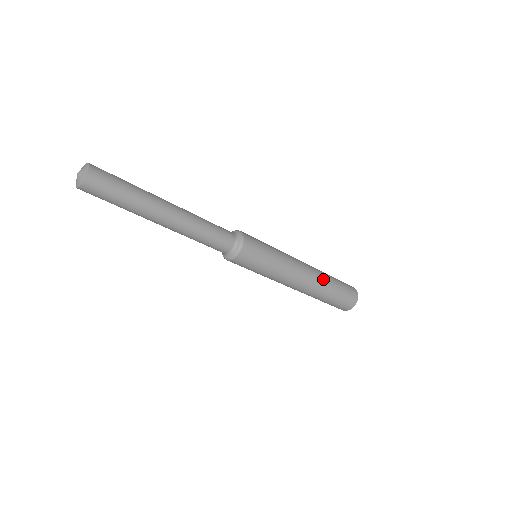
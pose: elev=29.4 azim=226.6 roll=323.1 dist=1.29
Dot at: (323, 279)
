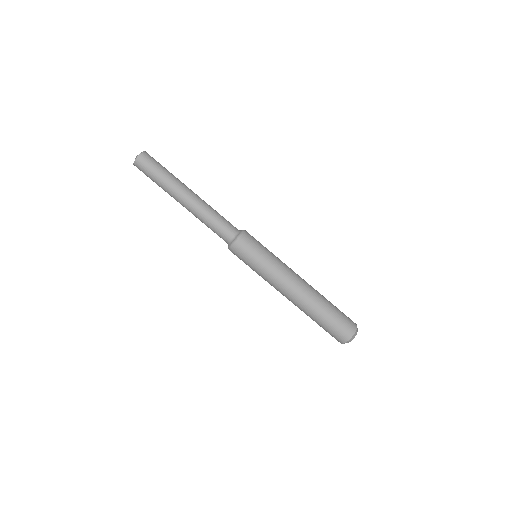
Dot at: (317, 296)
